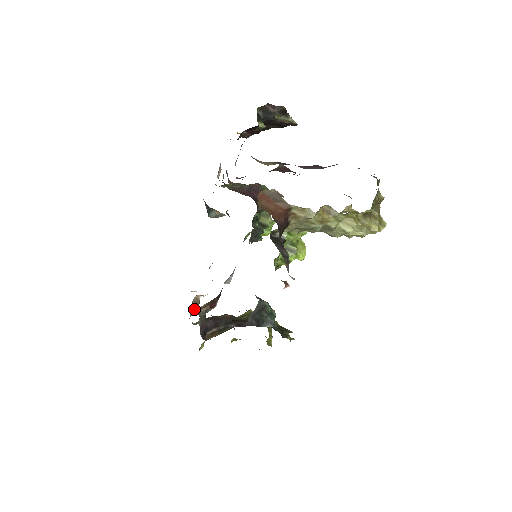
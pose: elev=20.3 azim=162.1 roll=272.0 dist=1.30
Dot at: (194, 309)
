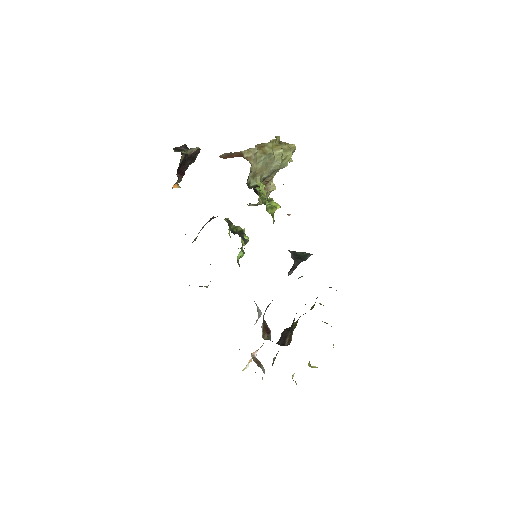
Dot at: (260, 367)
